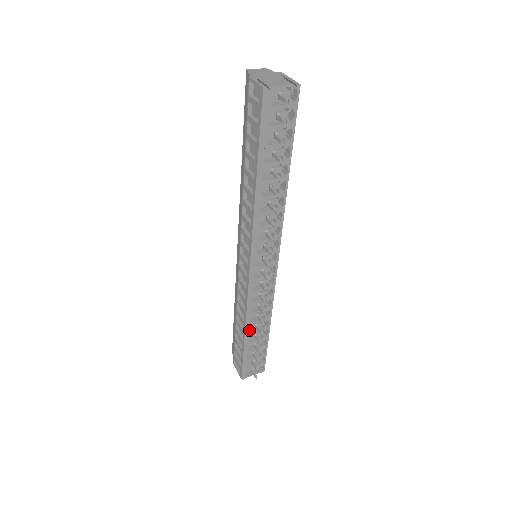
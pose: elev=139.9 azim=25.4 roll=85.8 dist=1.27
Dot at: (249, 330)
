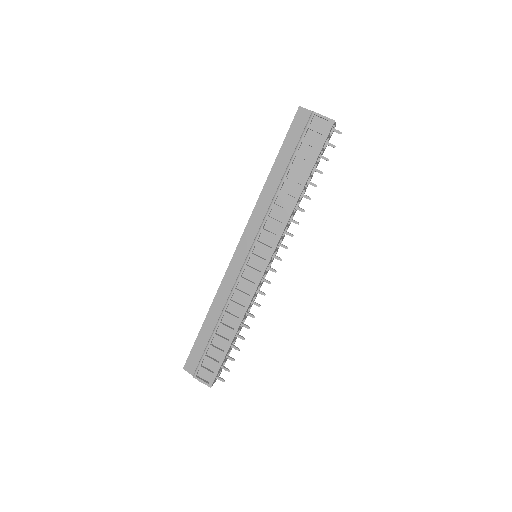
Dot at: (237, 328)
